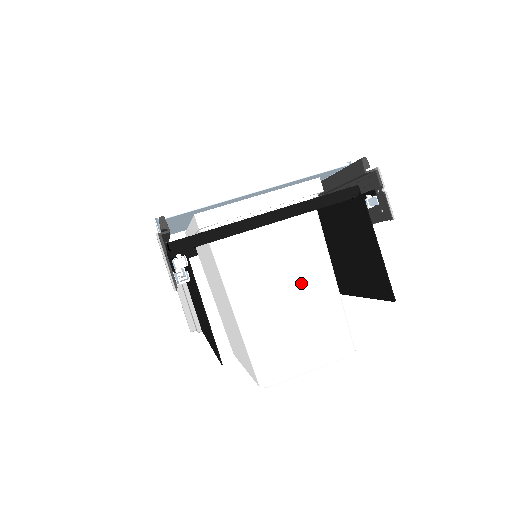
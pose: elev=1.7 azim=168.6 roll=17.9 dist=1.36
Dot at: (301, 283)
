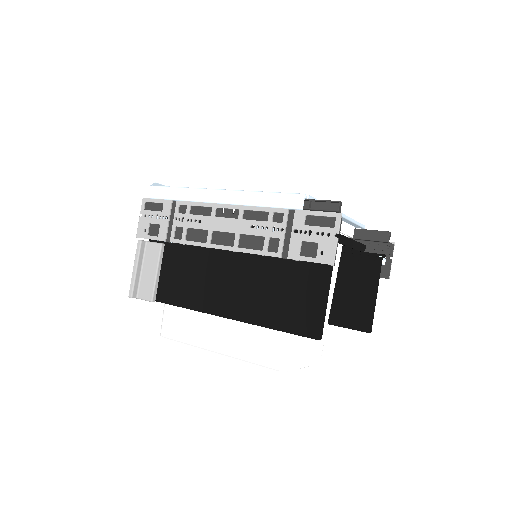
Dot at: occluded
